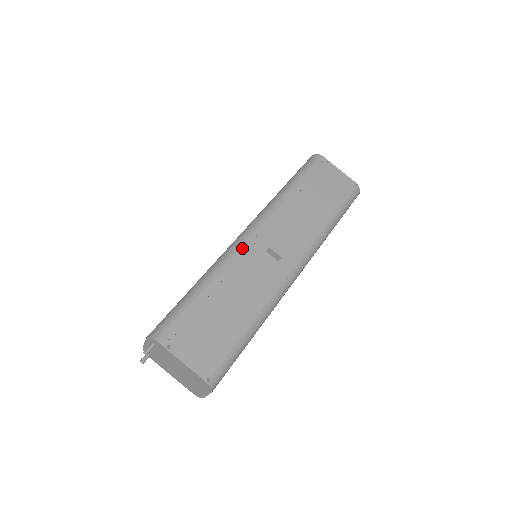
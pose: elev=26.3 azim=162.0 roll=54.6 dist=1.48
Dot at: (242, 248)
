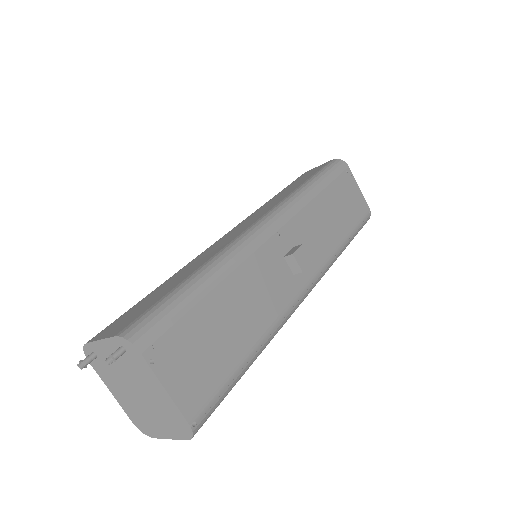
Dot at: (261, 243)
